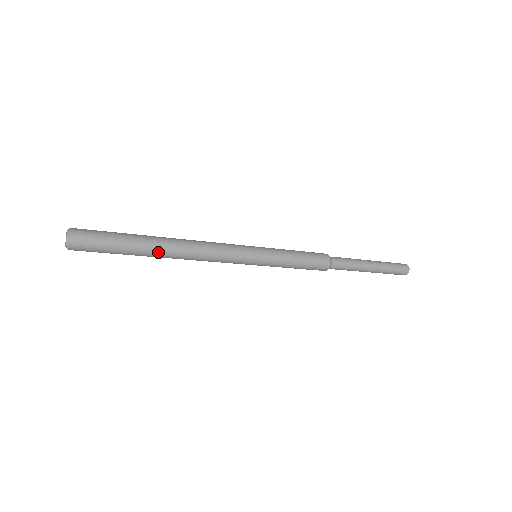
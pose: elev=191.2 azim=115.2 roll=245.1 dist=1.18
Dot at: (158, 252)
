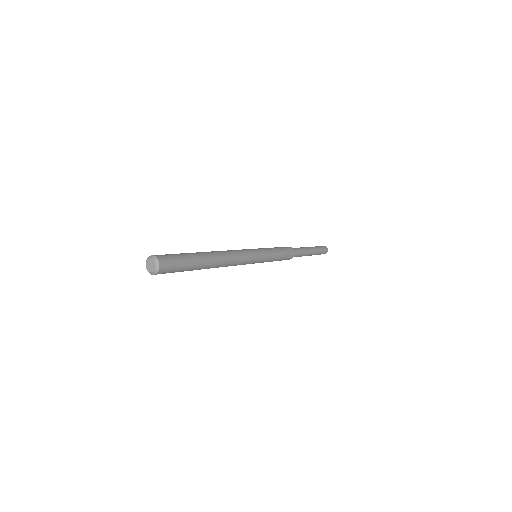
Dot at: occluded
